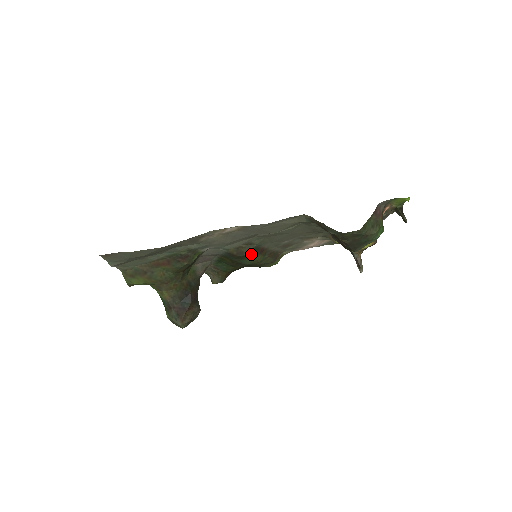
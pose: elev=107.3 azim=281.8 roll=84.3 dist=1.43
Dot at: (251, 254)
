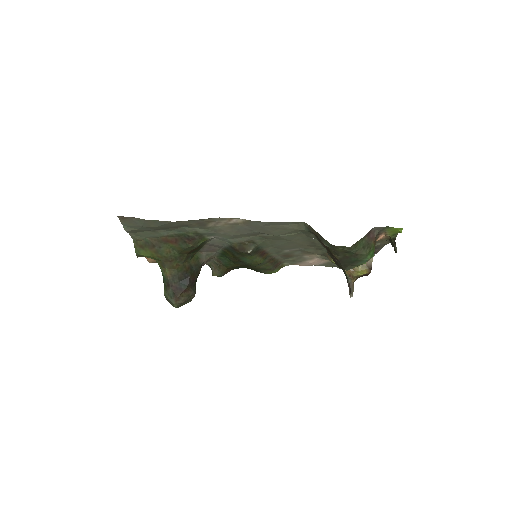
Dot at: (252, 253)
